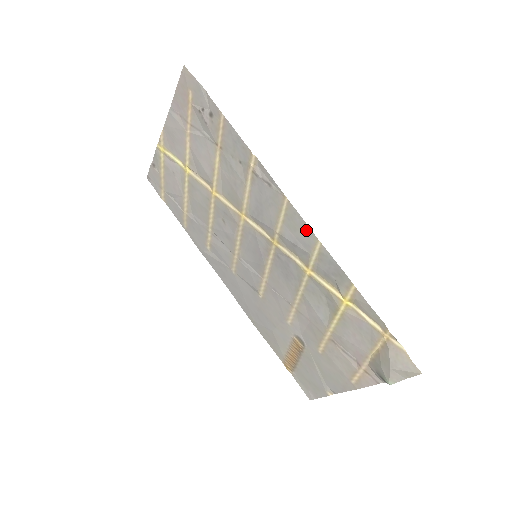
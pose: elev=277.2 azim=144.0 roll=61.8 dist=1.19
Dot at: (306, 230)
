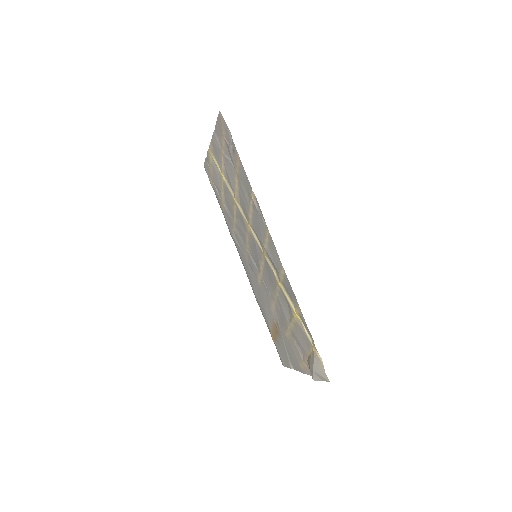
Dot at: (278, 257)
